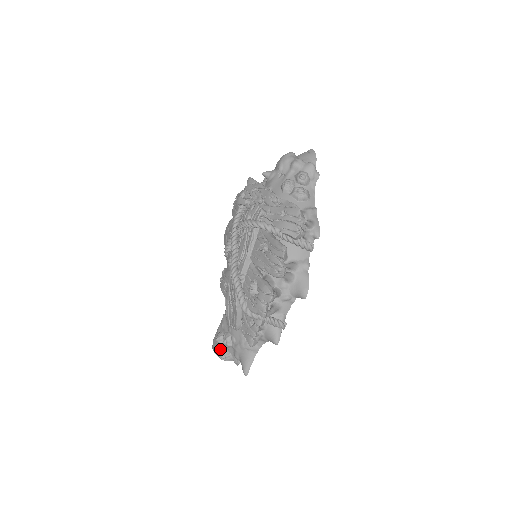
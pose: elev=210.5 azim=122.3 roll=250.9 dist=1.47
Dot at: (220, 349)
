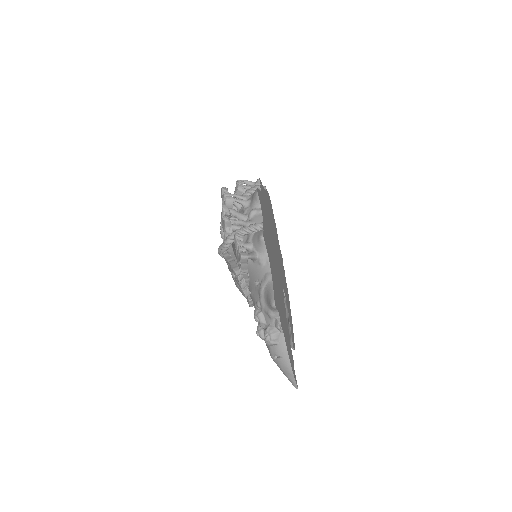
Dot at: (263, 336)
